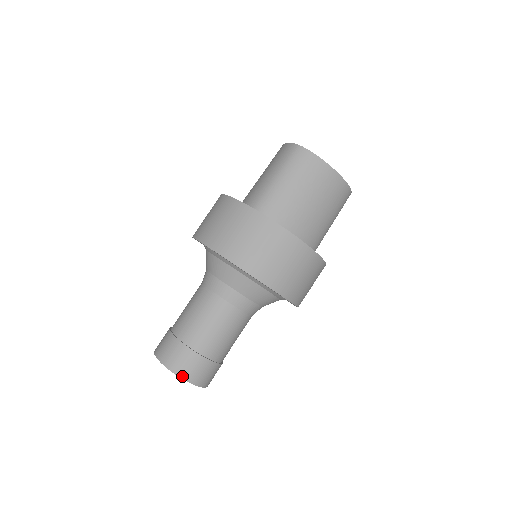
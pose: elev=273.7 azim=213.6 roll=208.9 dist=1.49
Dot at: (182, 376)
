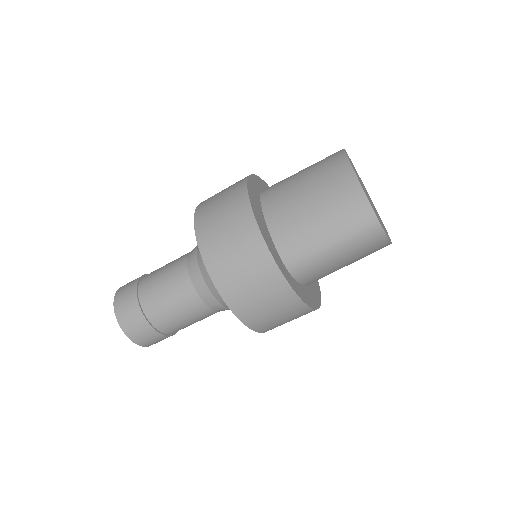
Dot at: (146, 346)
